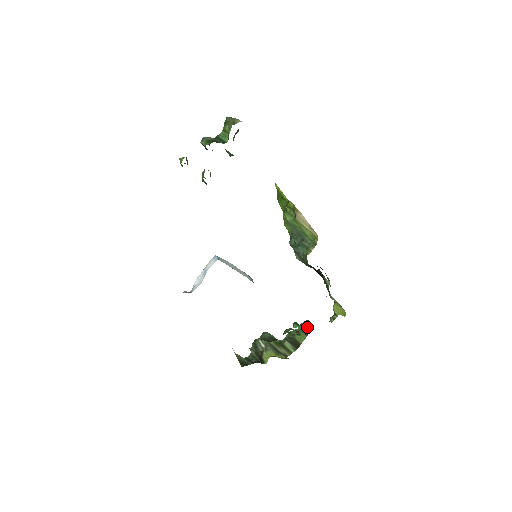
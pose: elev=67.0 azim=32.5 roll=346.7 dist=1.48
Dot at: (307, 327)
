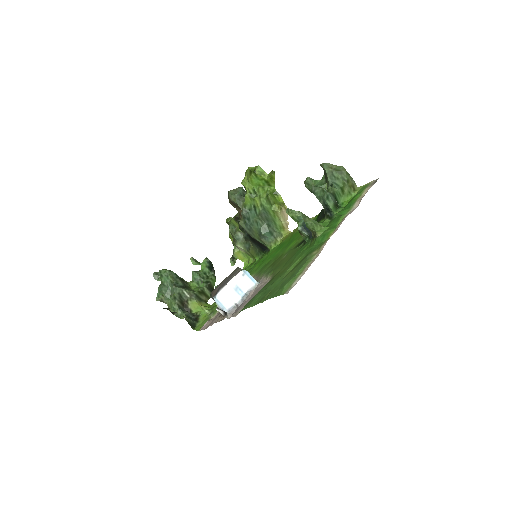
Dot at: (213, 269)
